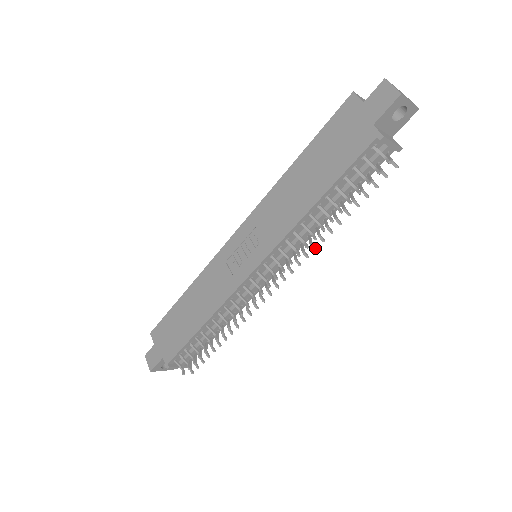
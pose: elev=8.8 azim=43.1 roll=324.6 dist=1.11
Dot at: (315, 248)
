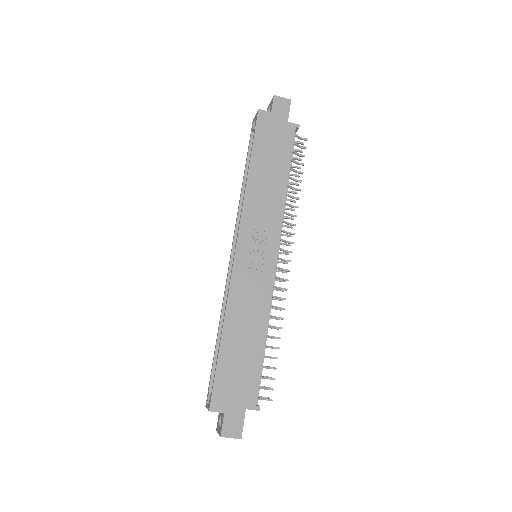
Dot at: (293, 218)
